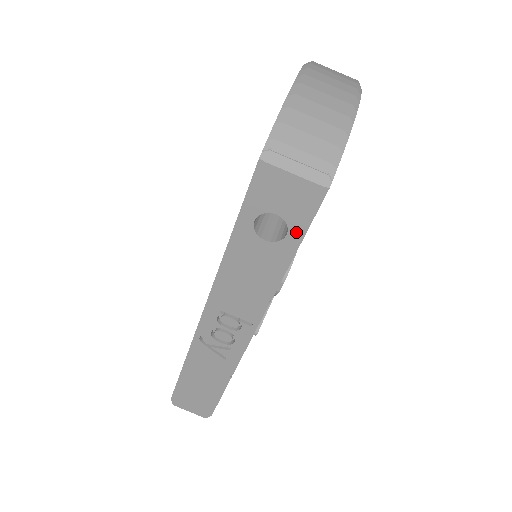
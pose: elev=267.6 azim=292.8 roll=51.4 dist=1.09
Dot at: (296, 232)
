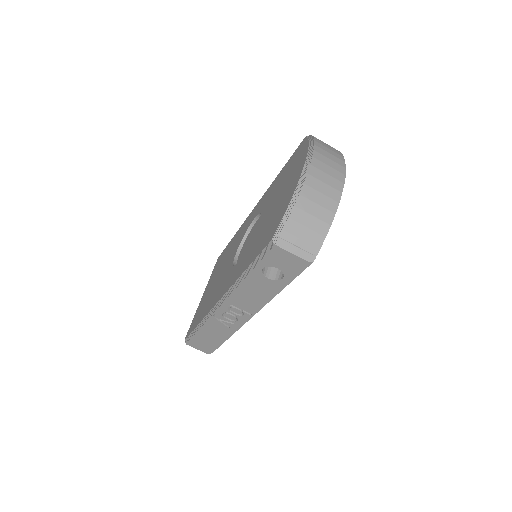
Dot at: (289, 278)
